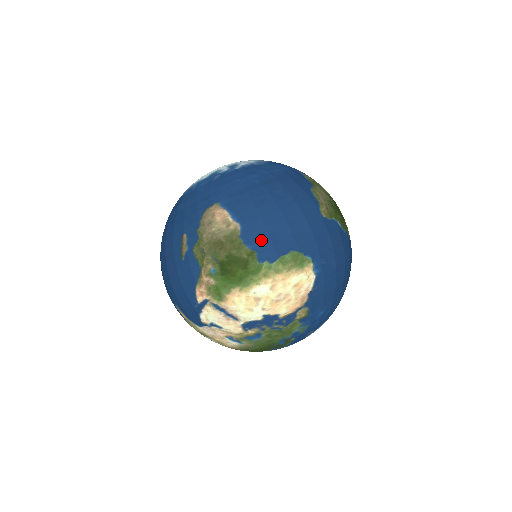
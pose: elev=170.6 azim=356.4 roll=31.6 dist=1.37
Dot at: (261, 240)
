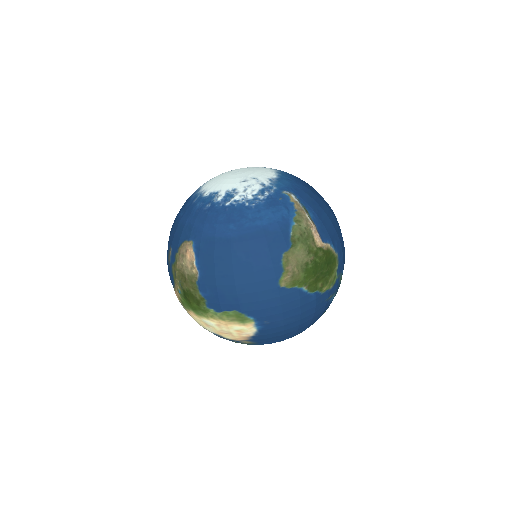
Dot at: (211, 293)
